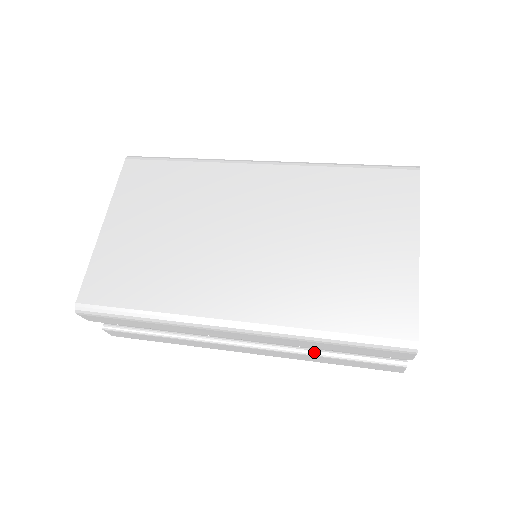
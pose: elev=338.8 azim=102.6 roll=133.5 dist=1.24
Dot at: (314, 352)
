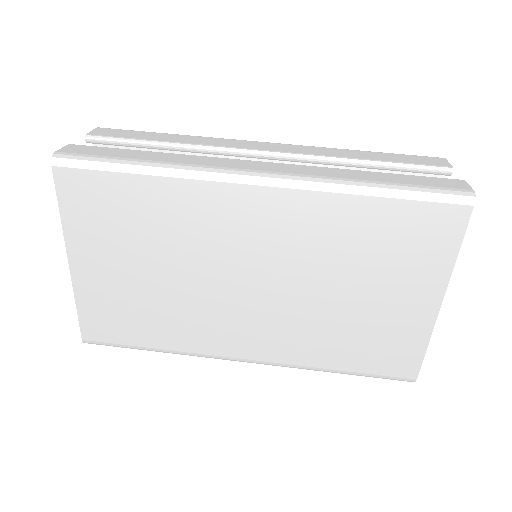
Dot at: occluded
